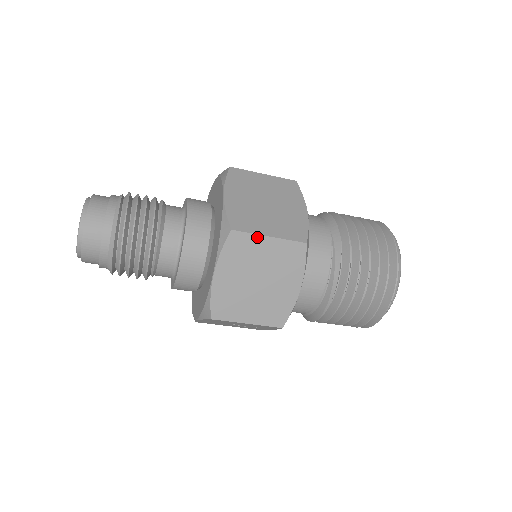
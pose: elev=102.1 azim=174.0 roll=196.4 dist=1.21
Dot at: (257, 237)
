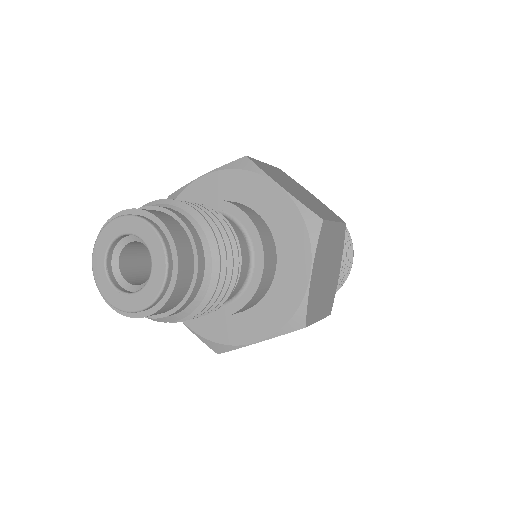
Dot at: (312, 323)
